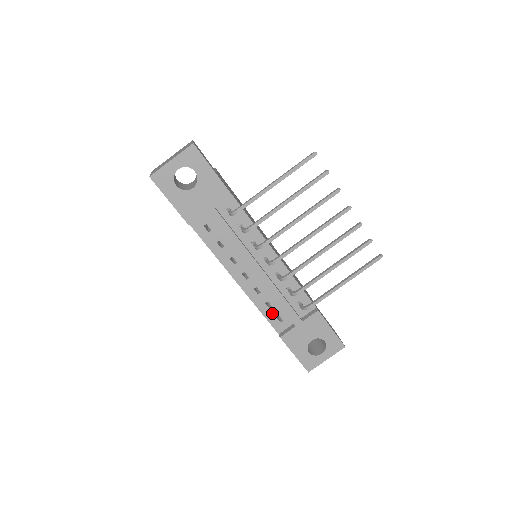
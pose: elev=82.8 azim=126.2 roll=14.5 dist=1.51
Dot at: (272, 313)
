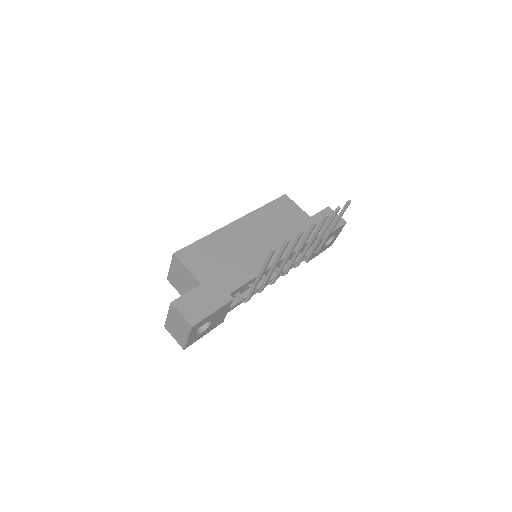
Dot at: occluded
